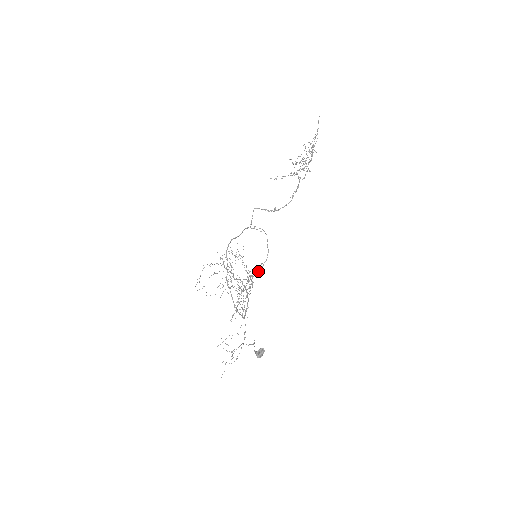
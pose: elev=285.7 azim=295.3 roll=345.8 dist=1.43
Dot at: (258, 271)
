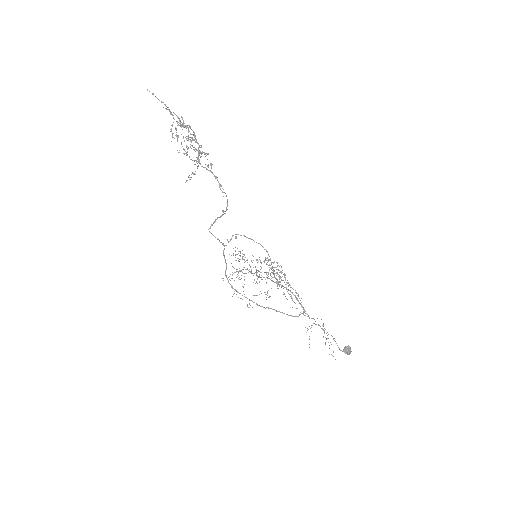
Dot at: (271, 264)
